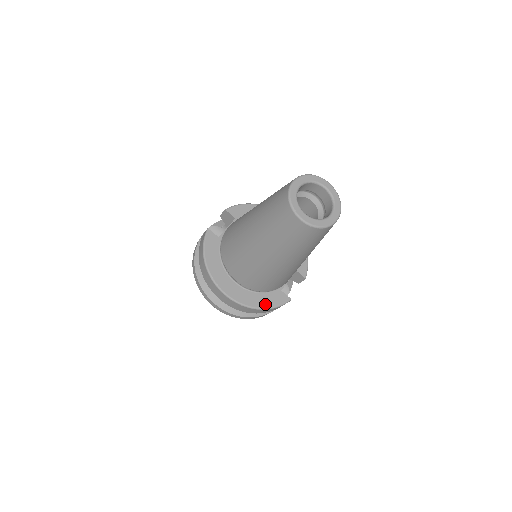
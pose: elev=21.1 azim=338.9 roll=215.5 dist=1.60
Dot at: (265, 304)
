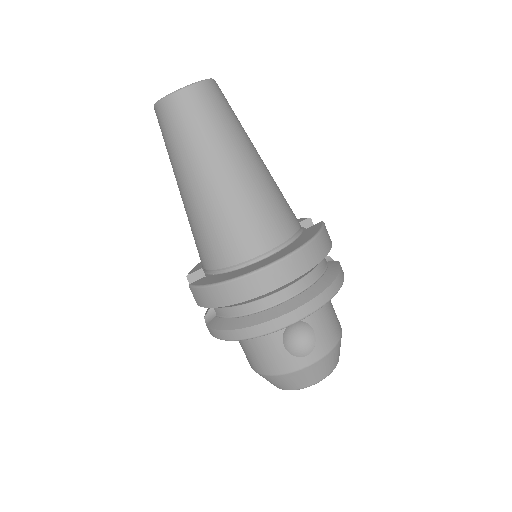
Dot at: (310, 236)
